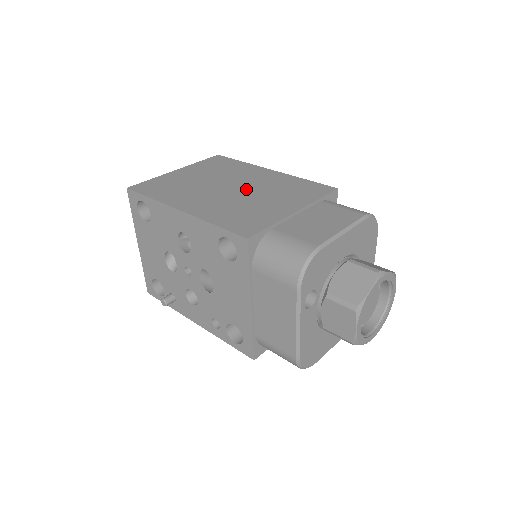
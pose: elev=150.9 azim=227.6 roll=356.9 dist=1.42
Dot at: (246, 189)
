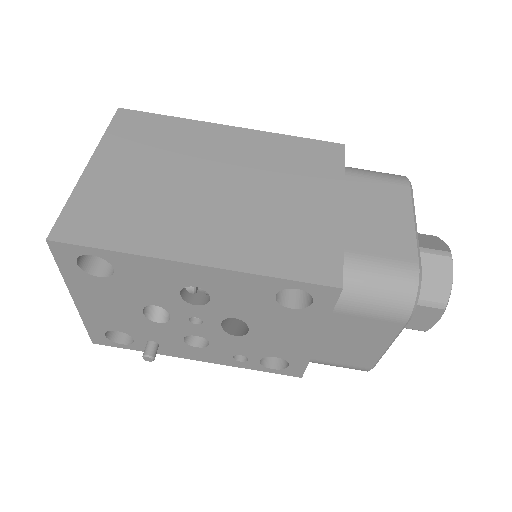
Dot at: (240, 181)
